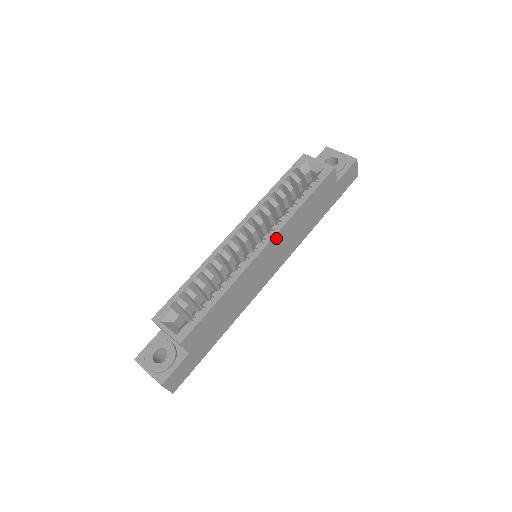
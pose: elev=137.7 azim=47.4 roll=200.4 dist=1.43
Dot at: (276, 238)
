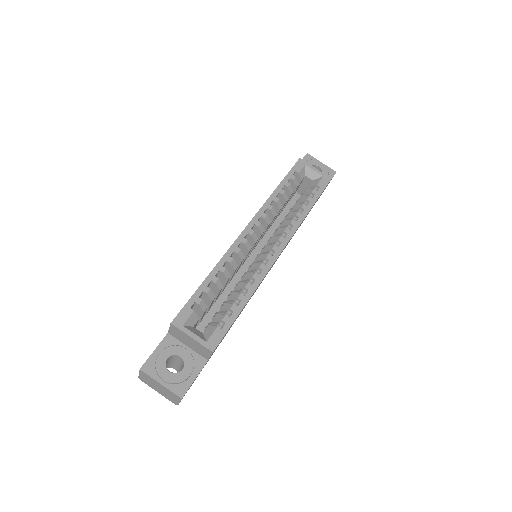
Dot at: occluded
